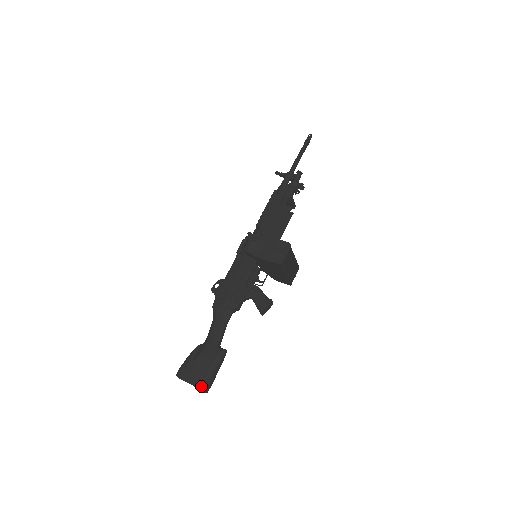
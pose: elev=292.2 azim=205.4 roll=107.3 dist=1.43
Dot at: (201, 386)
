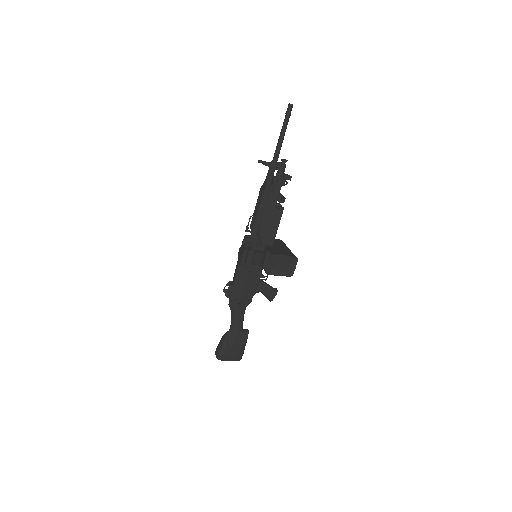
Dot at: occluded
